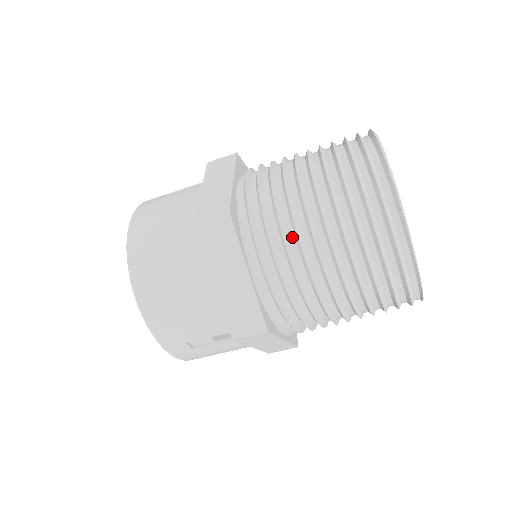
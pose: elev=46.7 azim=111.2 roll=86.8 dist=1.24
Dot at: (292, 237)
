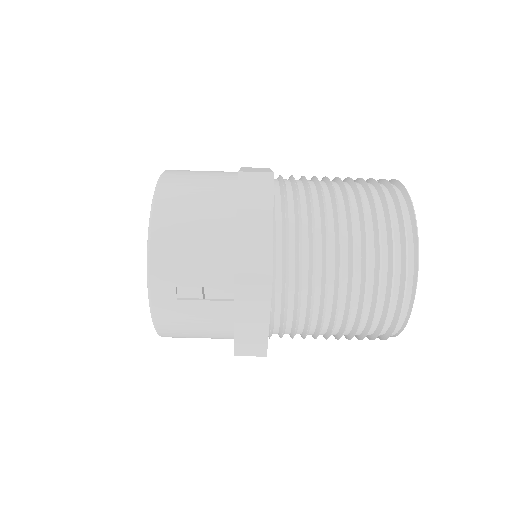
Dot at: (318, 214)
